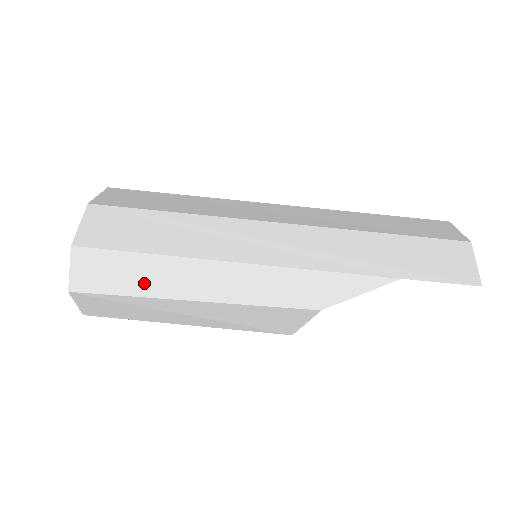
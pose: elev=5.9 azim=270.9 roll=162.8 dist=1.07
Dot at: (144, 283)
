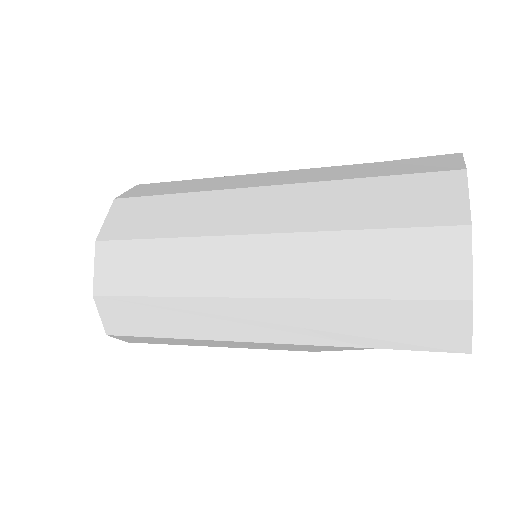
Dot at: (170, 343)
